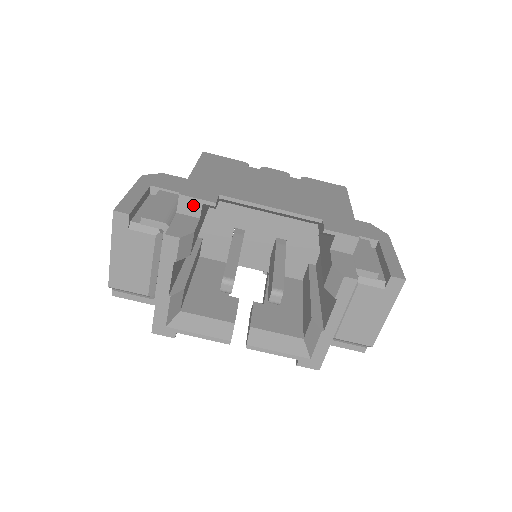
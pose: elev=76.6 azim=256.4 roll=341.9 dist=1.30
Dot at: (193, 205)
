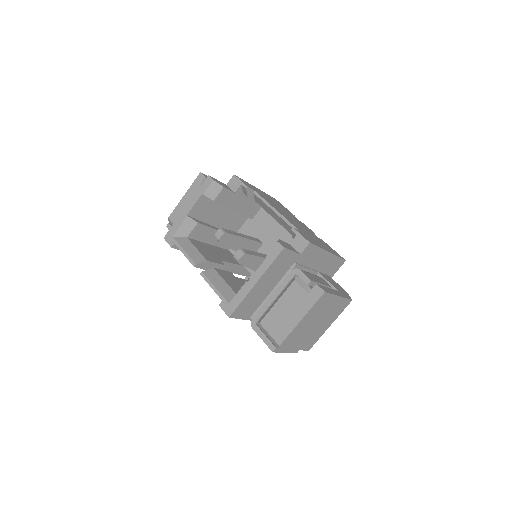
Dot at: (236, 183)
